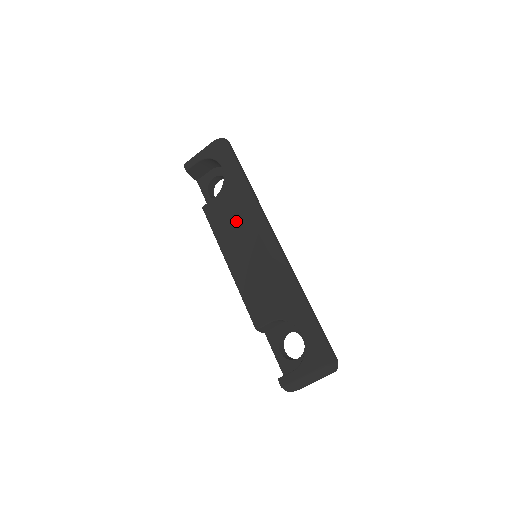
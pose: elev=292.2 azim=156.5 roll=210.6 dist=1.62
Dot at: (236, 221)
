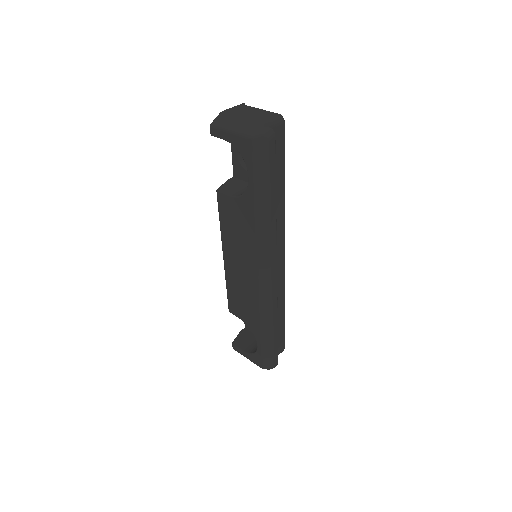
Dot at: (242, 238)
